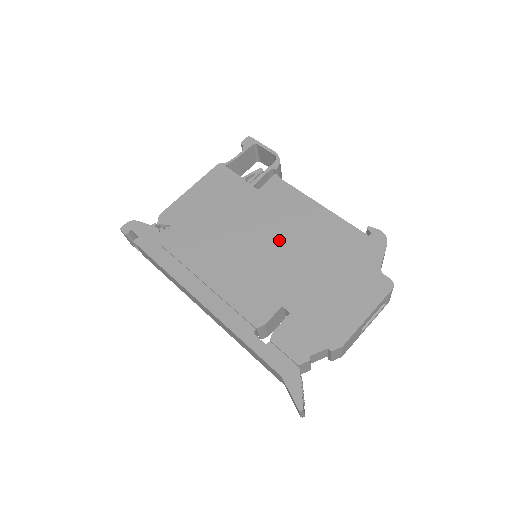
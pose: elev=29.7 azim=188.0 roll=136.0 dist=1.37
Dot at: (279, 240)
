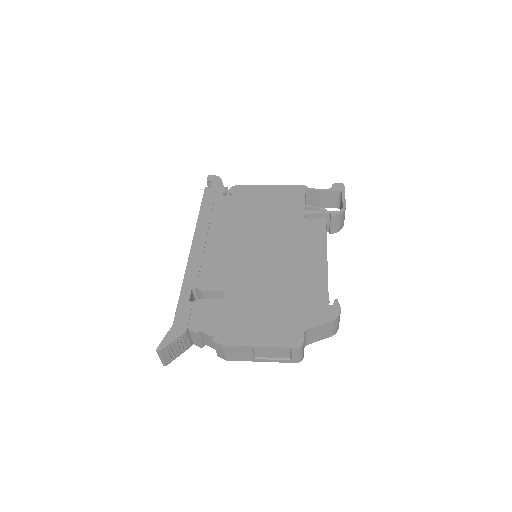
Dot at: (274, 256)
